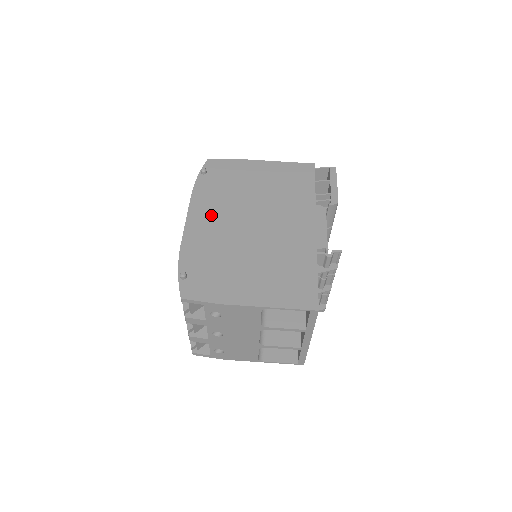
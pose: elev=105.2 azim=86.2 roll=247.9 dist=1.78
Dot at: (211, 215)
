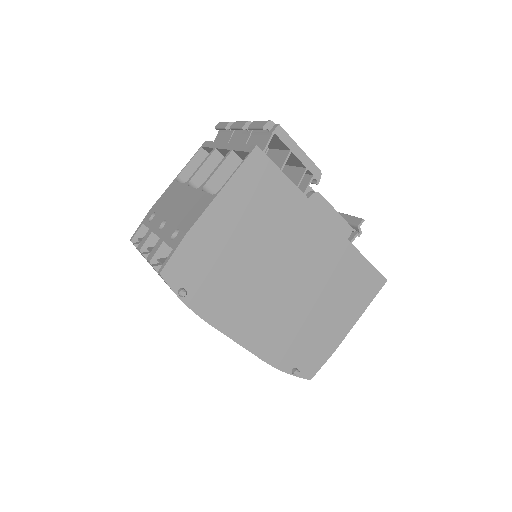
Dot at: (249, 316)
